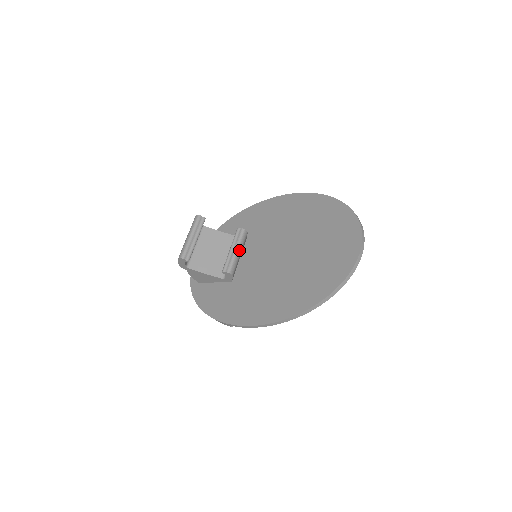
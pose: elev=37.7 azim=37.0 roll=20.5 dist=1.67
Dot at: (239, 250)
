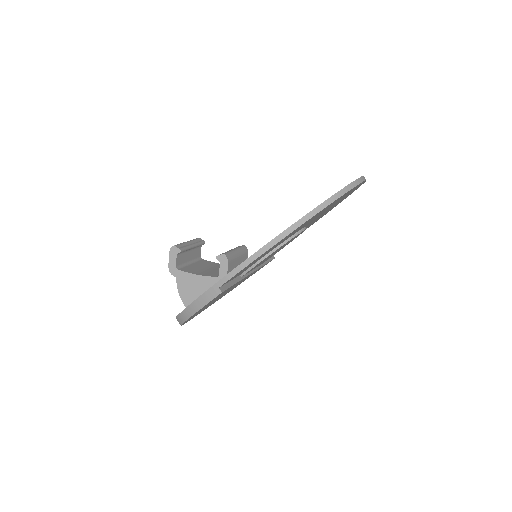
Dot at: (238, 252)
